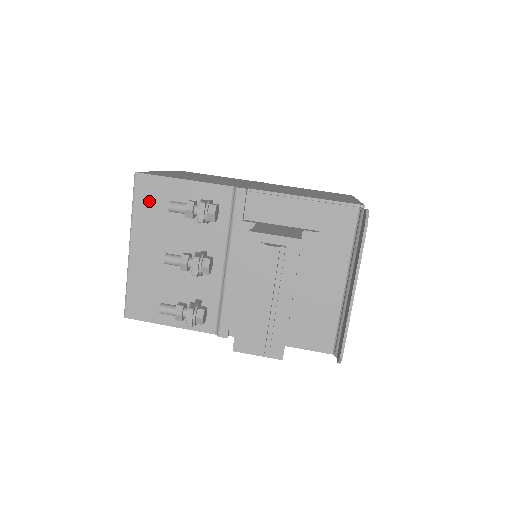
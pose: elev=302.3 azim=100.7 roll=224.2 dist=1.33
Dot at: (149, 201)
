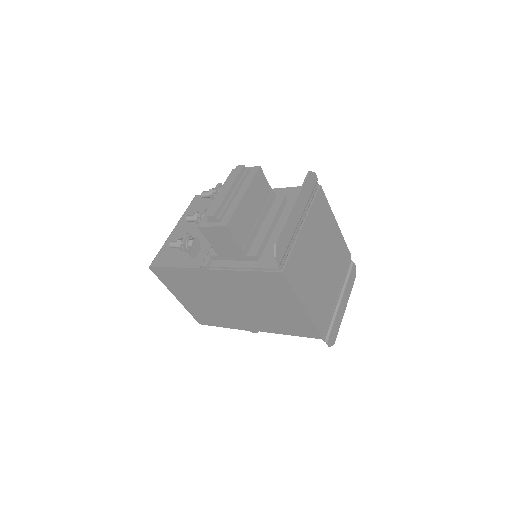
Dot at: (196, 206)
